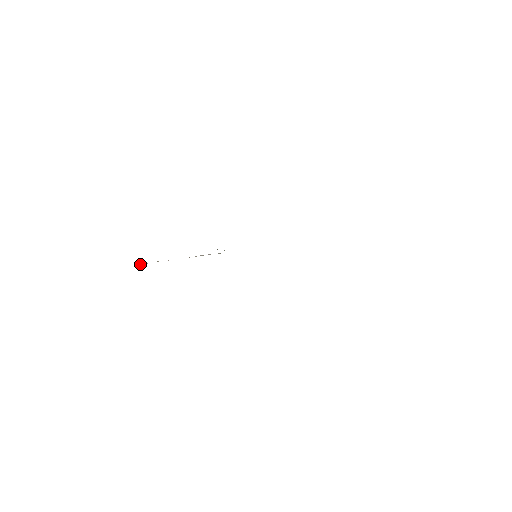
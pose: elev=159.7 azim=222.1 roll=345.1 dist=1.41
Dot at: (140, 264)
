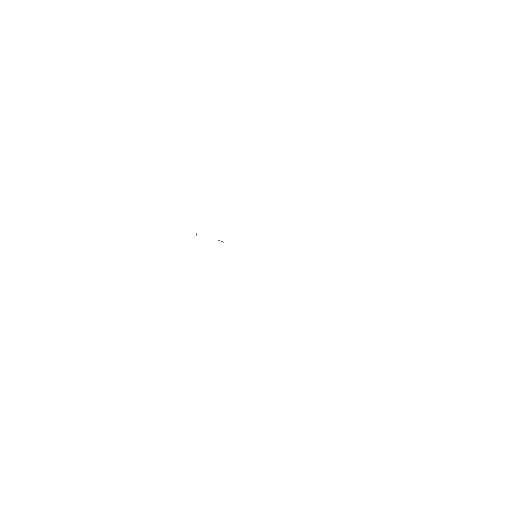
Dot at: occluded
